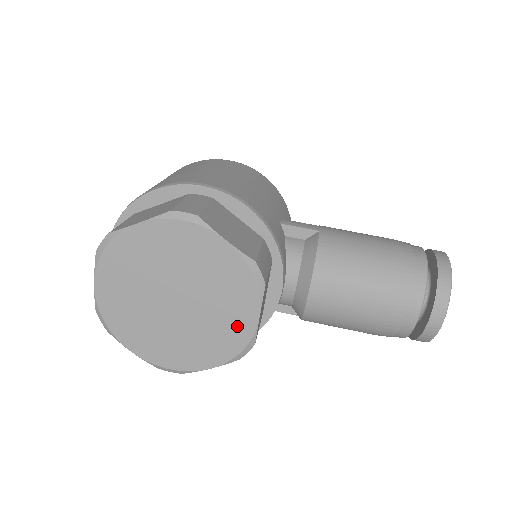
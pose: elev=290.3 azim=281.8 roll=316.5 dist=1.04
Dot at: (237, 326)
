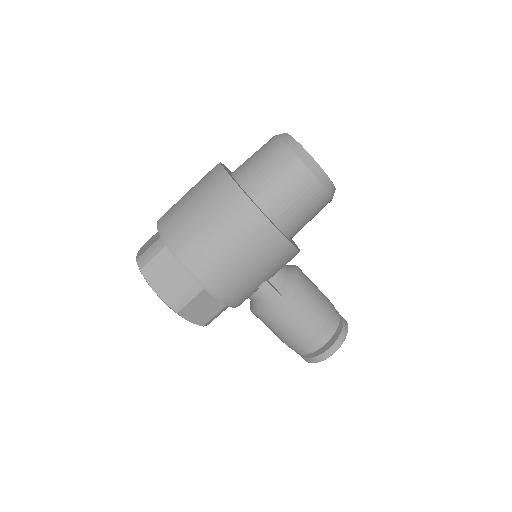
Dot at: occluded
